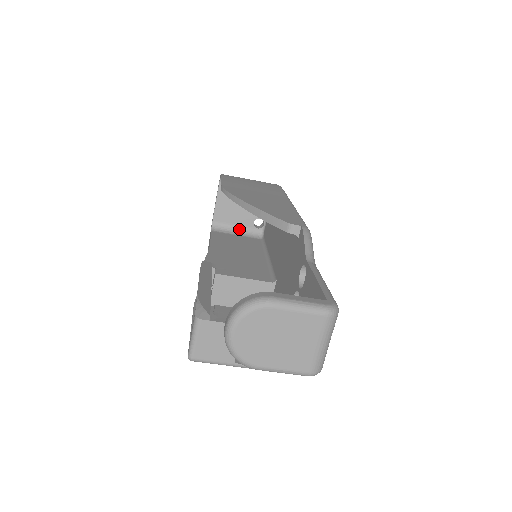
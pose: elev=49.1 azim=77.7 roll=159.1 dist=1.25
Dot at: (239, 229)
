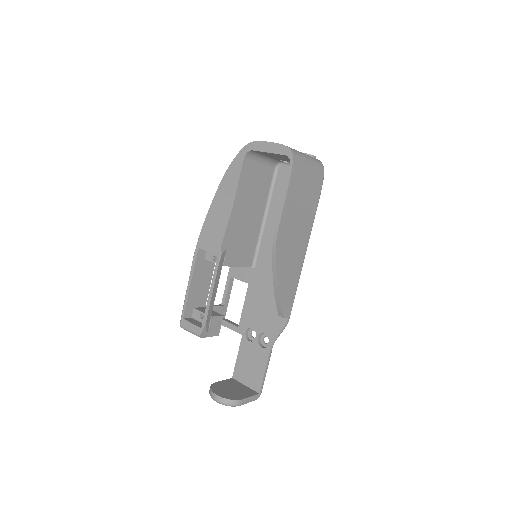
Dot at: (267, 157)
